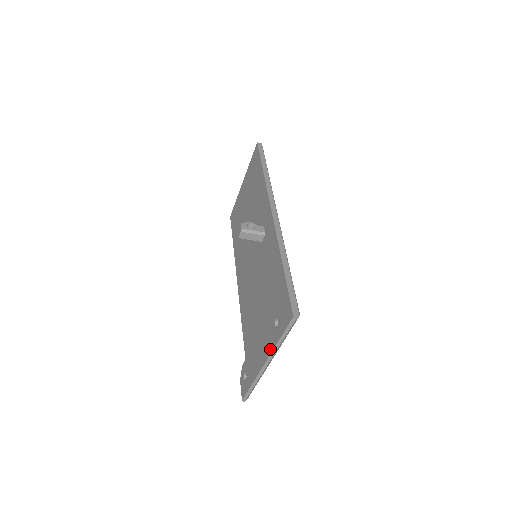
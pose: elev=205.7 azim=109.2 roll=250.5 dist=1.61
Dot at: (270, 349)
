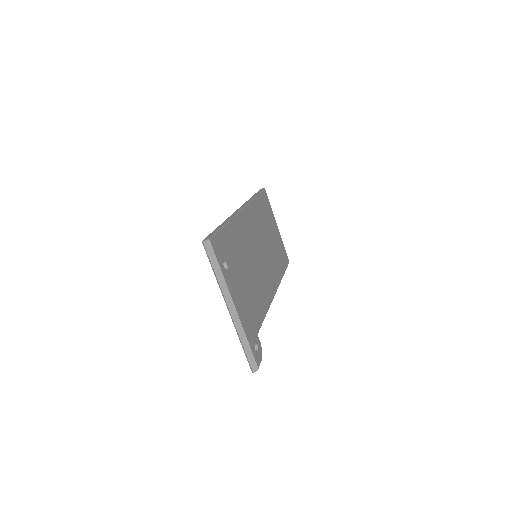
Dot at: occluded
